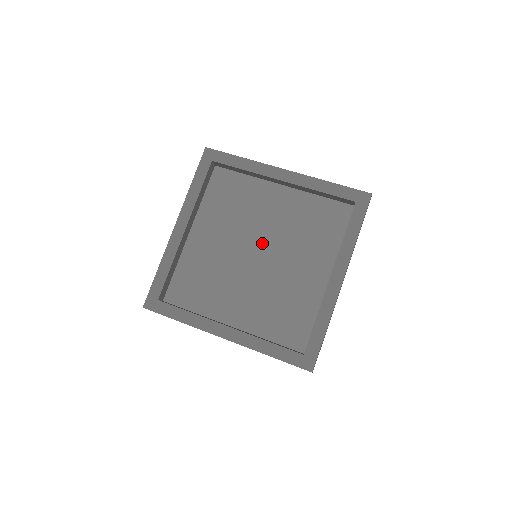
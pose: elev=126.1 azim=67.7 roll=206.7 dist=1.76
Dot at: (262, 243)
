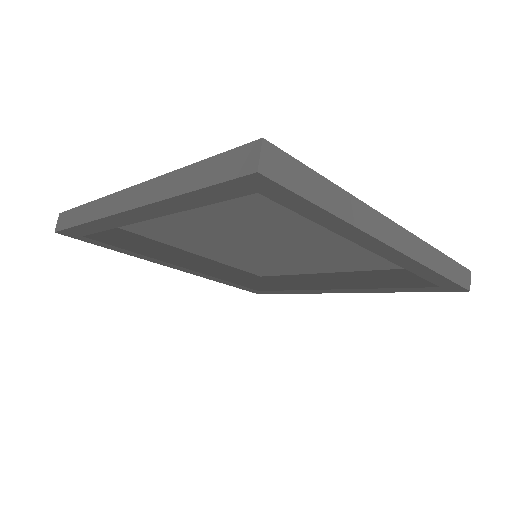
Dot at: (273, 266)
